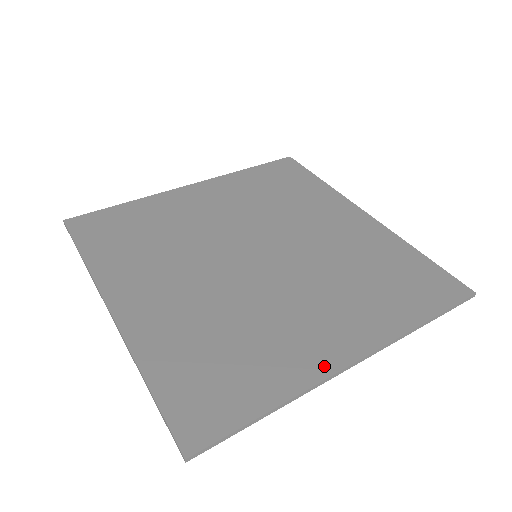
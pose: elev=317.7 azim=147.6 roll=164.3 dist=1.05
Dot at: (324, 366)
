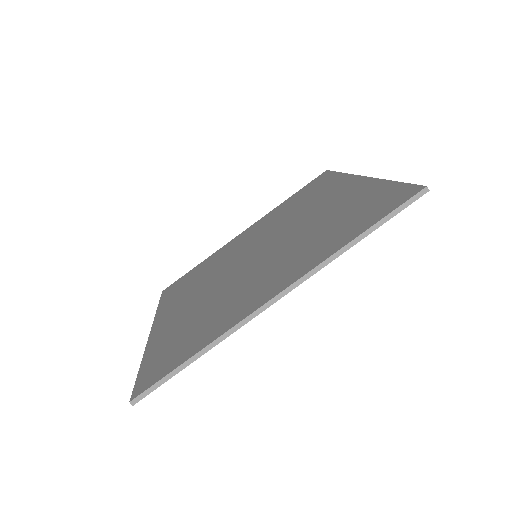
Dot at: (248, 310)
